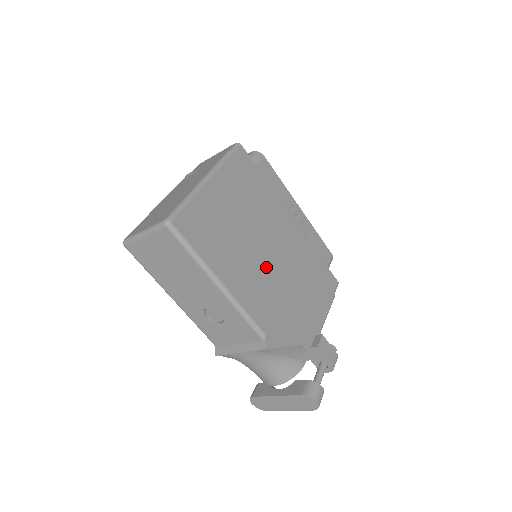
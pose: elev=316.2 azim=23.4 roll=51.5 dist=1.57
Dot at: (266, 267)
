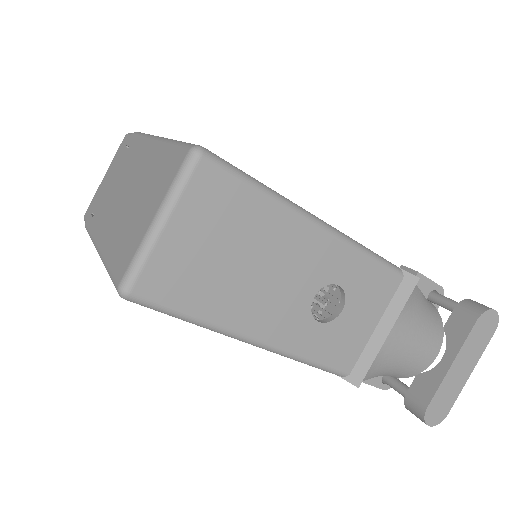
Dot at: occluded
